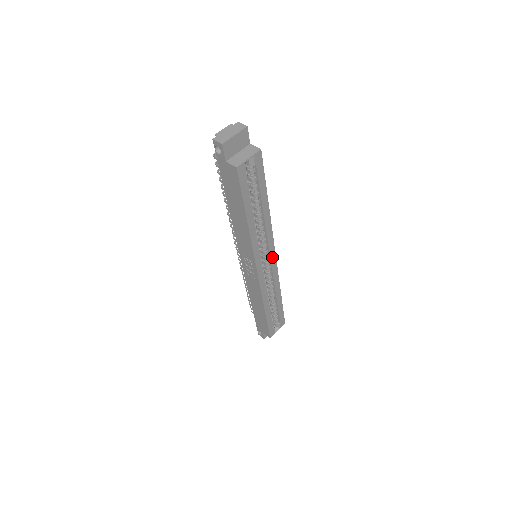
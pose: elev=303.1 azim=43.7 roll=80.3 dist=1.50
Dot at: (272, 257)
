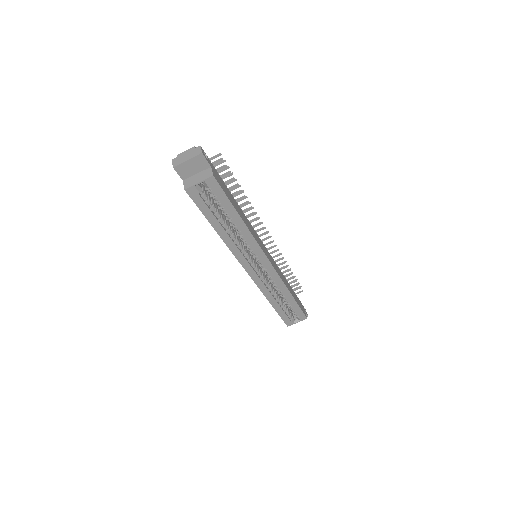
Dot at: (265, 262)
